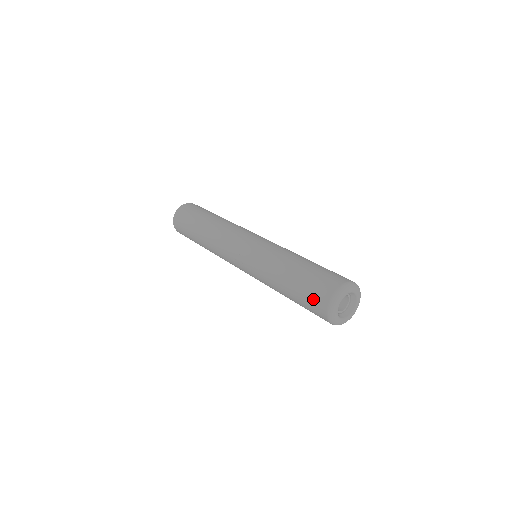
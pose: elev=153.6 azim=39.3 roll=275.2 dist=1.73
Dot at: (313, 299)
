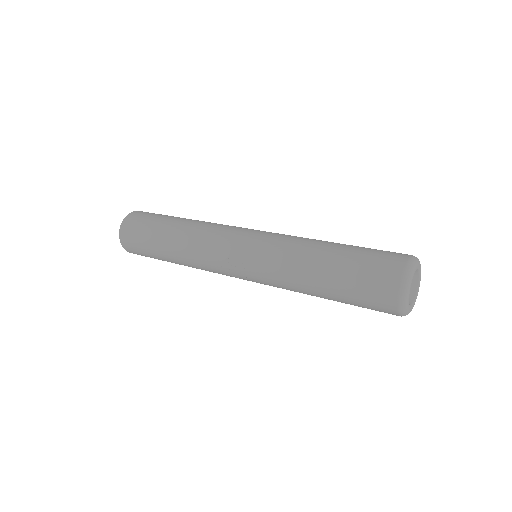
Dot at: (372, 289)
